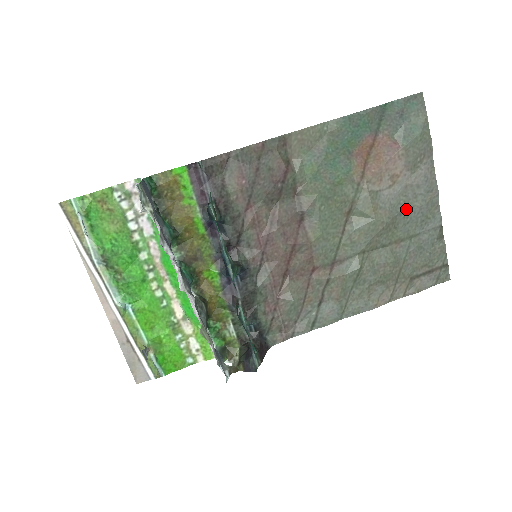
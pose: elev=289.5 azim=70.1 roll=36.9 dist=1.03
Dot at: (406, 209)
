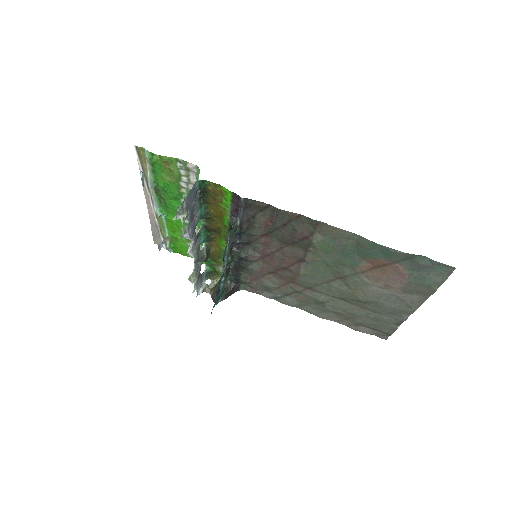
Dot at: (382, 303)
